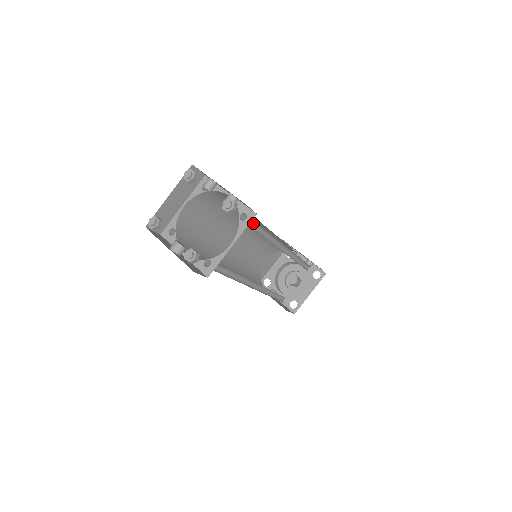
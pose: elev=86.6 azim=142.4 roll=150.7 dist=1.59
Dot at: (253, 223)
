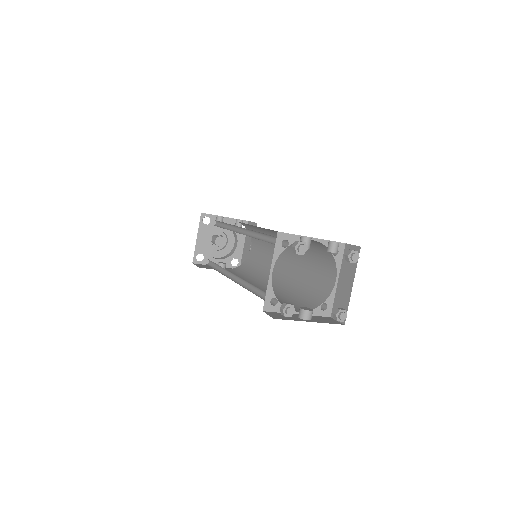
Dot at: occluded
